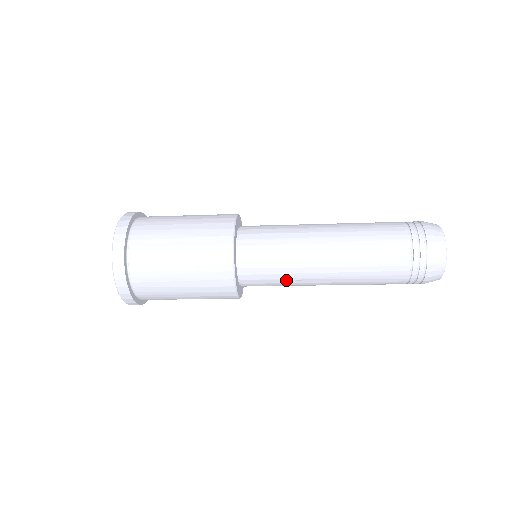
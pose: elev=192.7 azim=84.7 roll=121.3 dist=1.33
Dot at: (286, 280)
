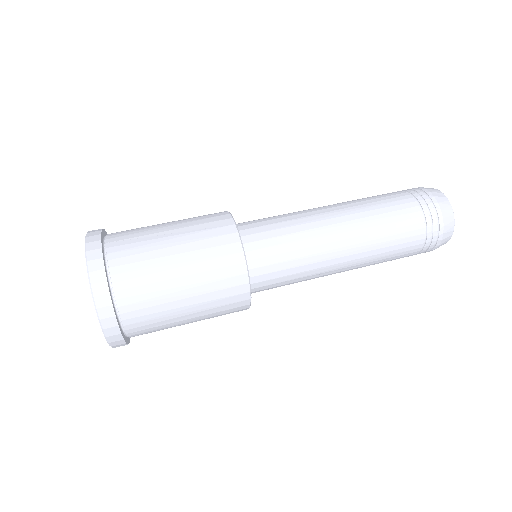
Dot at: occluded
